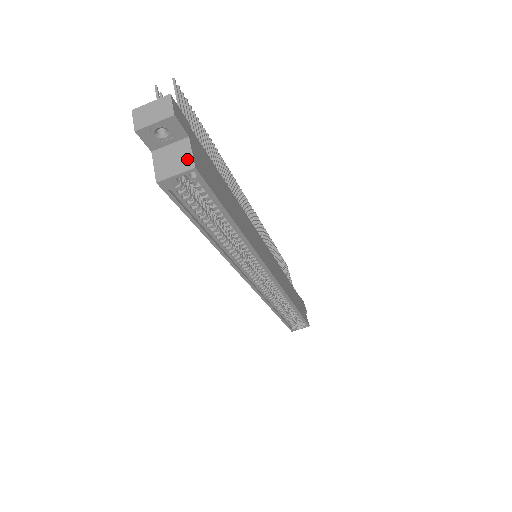
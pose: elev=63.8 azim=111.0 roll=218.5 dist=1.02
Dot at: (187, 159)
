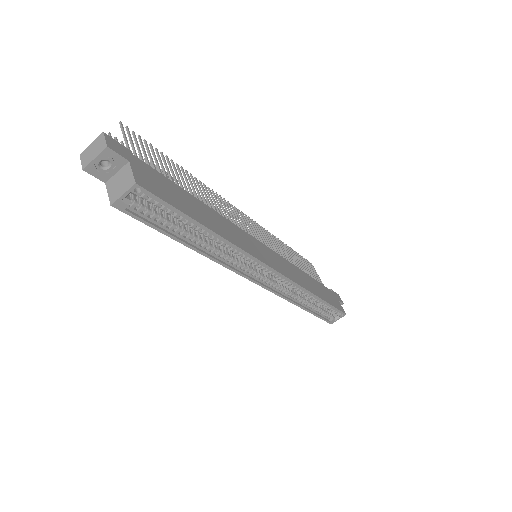
Dot at: (129, 179)
